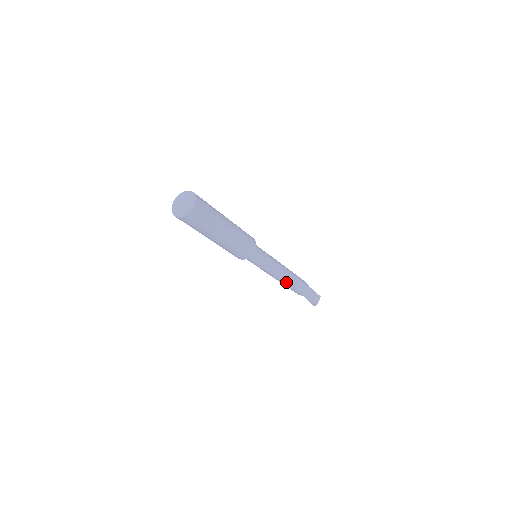
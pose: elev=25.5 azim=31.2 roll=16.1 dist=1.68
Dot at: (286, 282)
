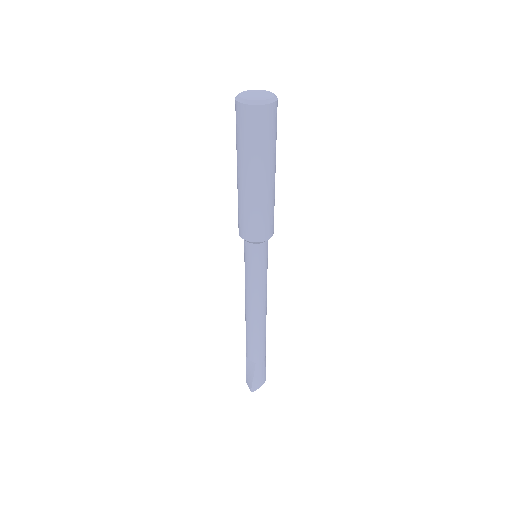
Dot at: (258, 323)
